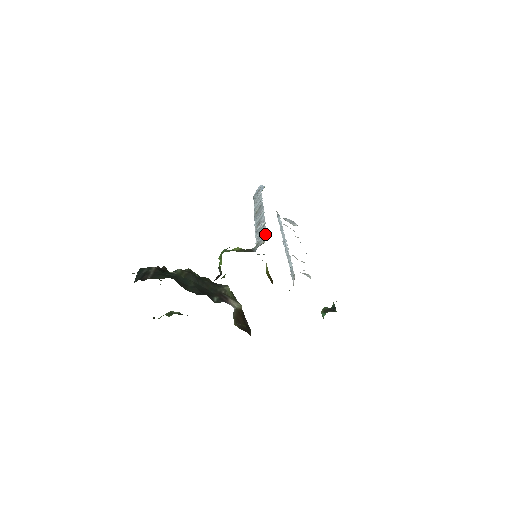
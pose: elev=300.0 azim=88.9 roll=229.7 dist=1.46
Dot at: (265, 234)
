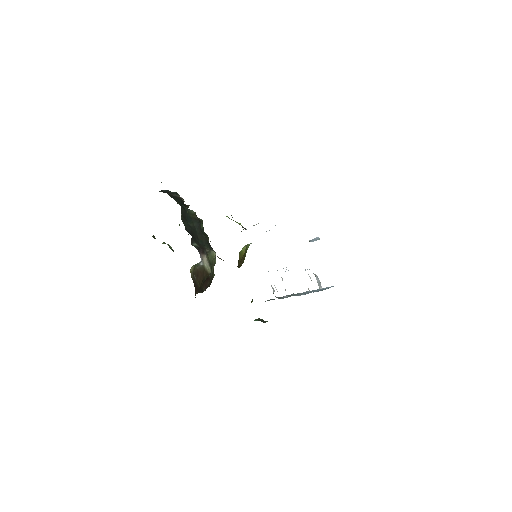
Dot at: occluded
